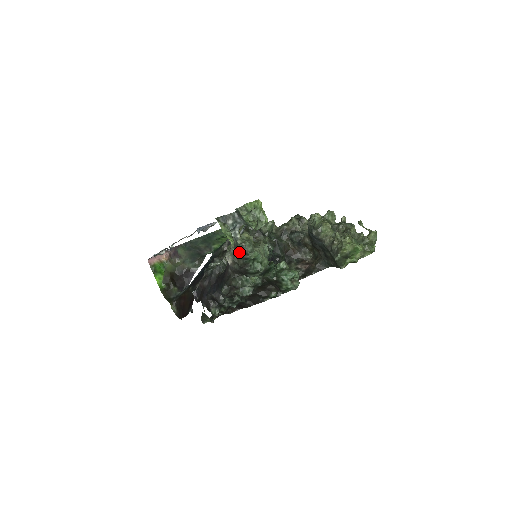
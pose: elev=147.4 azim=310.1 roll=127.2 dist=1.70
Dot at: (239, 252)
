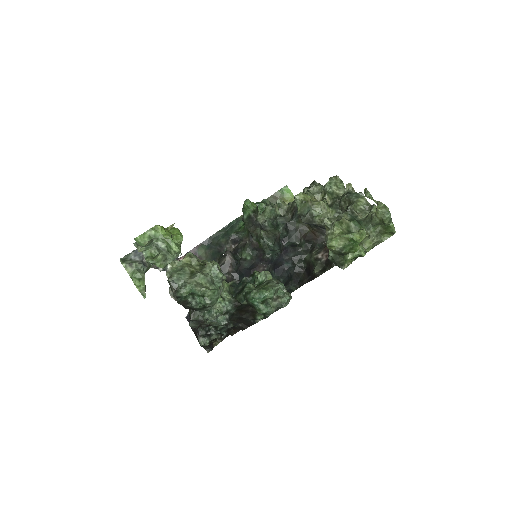
Dot at: occluded
